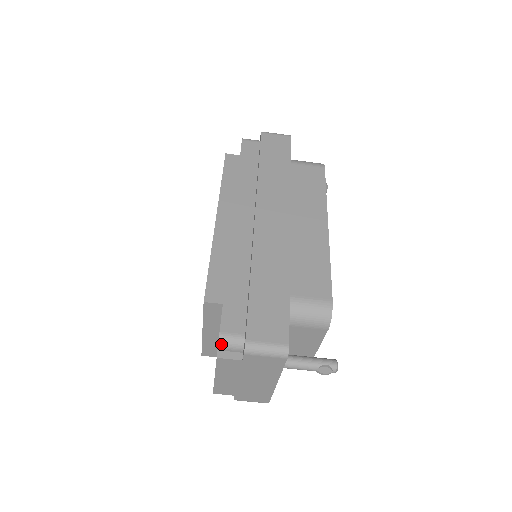
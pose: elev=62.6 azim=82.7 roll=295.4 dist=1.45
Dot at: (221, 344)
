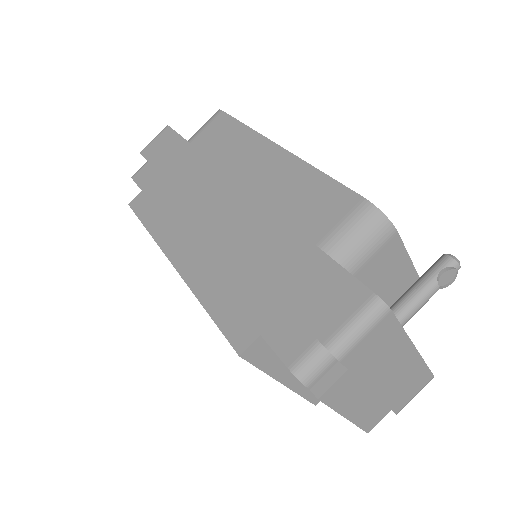
Dot at: (304, 379)
